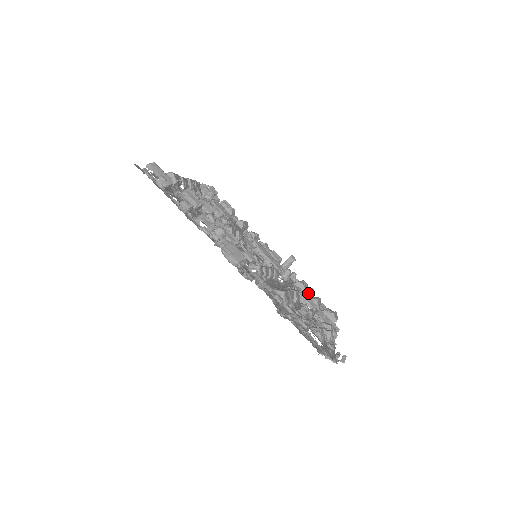
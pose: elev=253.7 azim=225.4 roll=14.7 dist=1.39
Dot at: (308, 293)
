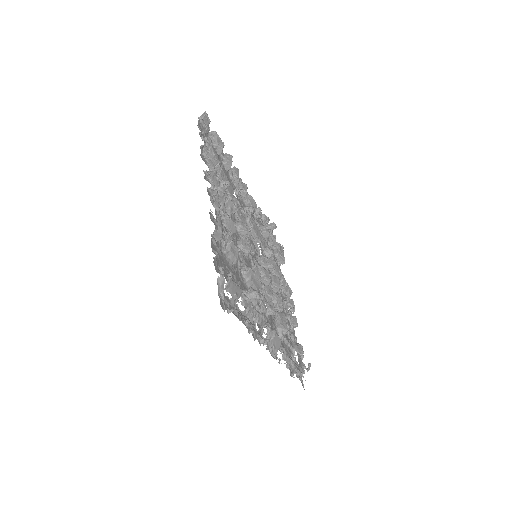
Dot at: occluded
